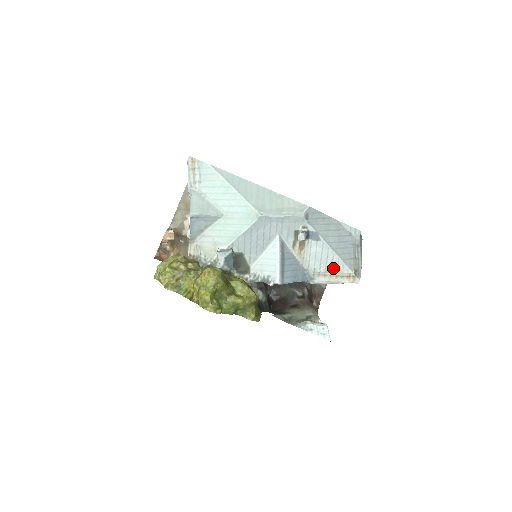
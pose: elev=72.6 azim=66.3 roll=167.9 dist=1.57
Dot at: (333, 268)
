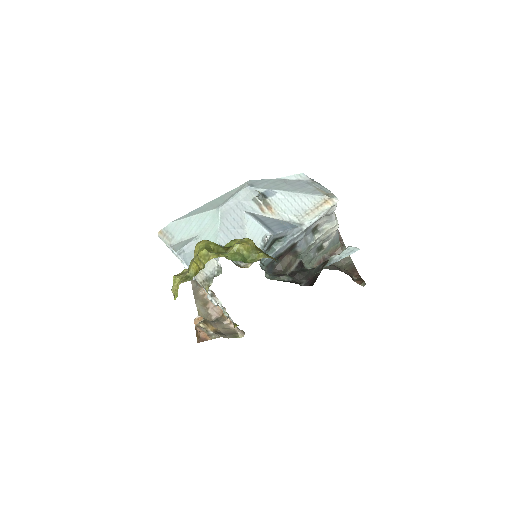
Dot at: (308, 204)
